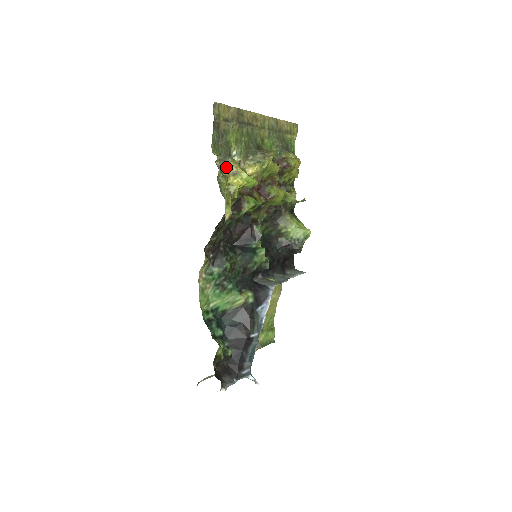
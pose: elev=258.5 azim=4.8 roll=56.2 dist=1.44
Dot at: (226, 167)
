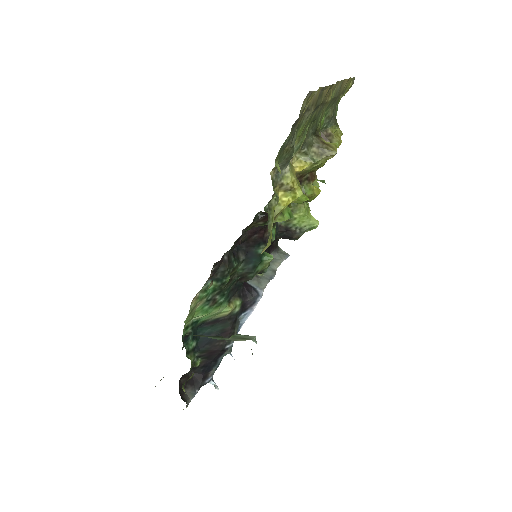
Dot at: (280, 178)
